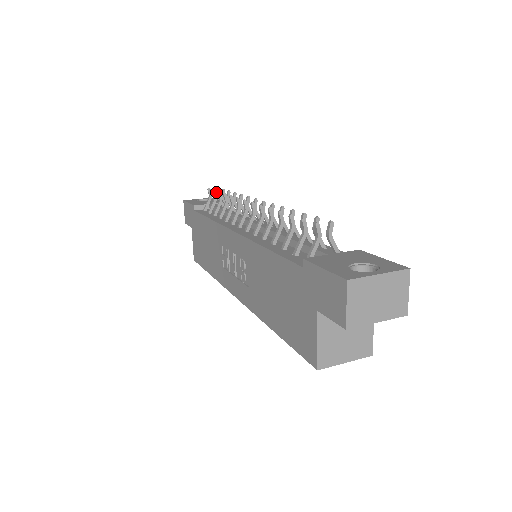
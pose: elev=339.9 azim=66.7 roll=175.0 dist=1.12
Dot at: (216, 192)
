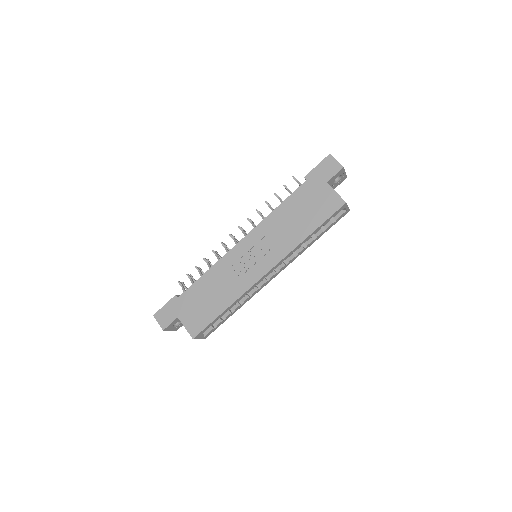
Dot at: (183, 284)
